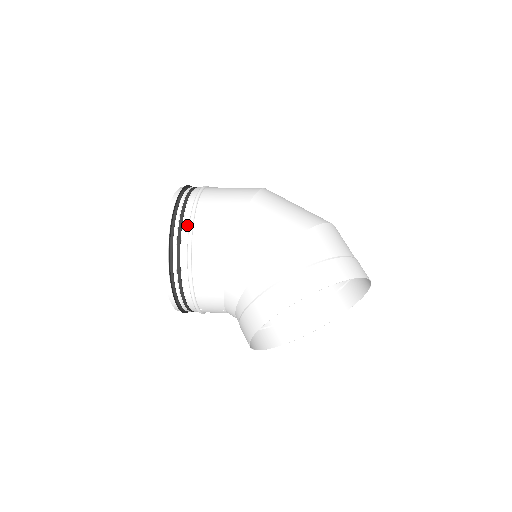
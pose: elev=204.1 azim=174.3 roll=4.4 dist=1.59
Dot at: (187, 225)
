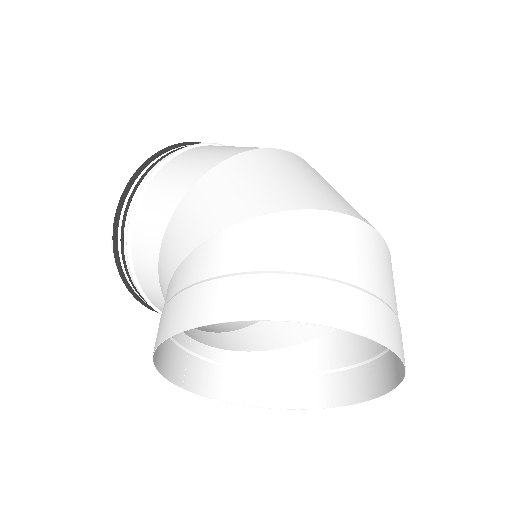
Dot at: (141, 187)
